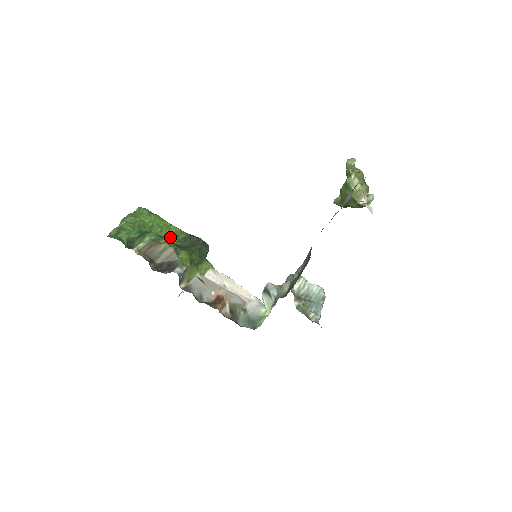
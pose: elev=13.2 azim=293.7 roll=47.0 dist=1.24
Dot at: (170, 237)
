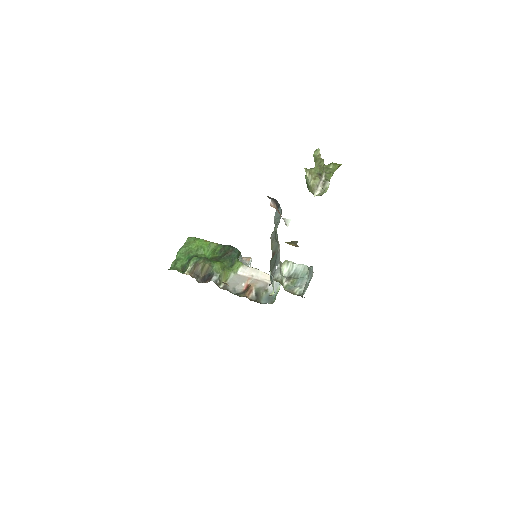
Dot at: (211, 252)
